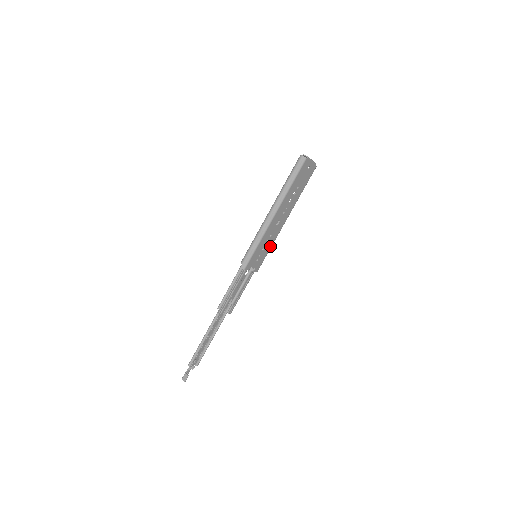
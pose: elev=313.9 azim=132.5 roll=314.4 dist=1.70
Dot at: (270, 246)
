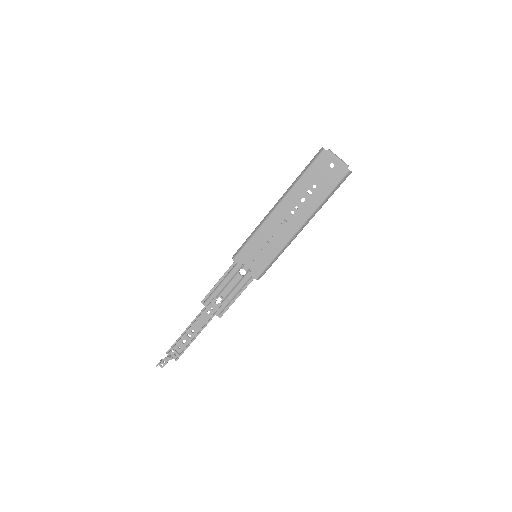
Dot at: (275, 252)
